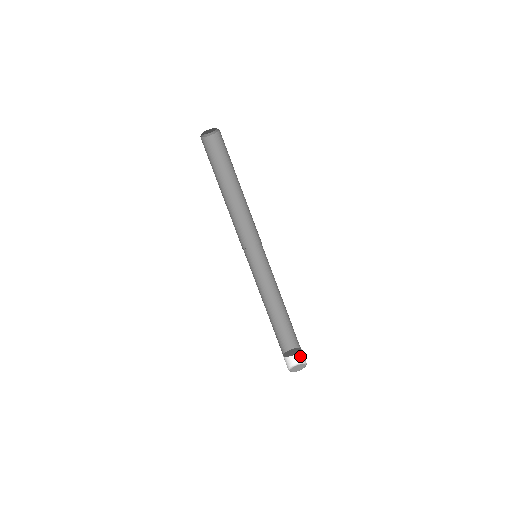
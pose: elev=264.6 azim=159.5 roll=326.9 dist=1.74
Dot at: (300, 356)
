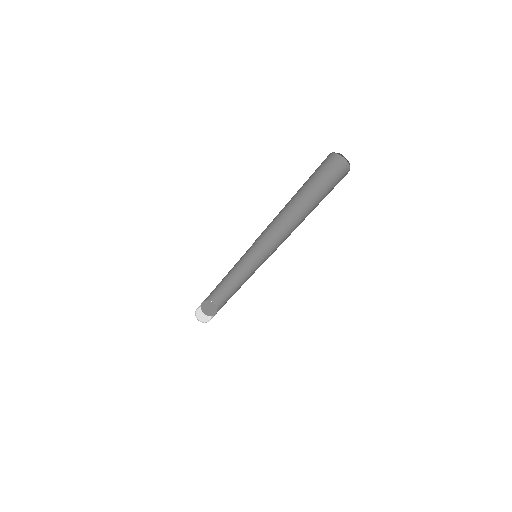
Dot at: occluded
